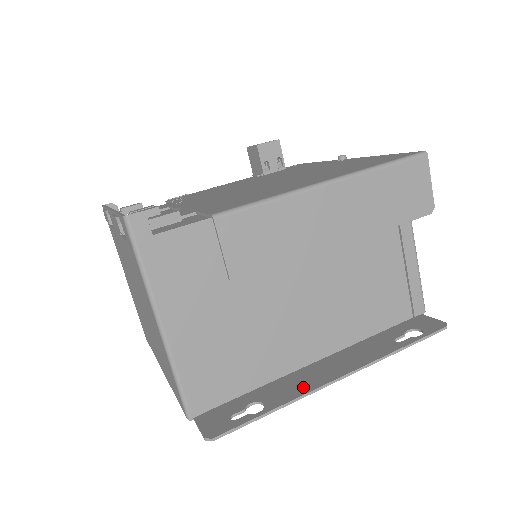
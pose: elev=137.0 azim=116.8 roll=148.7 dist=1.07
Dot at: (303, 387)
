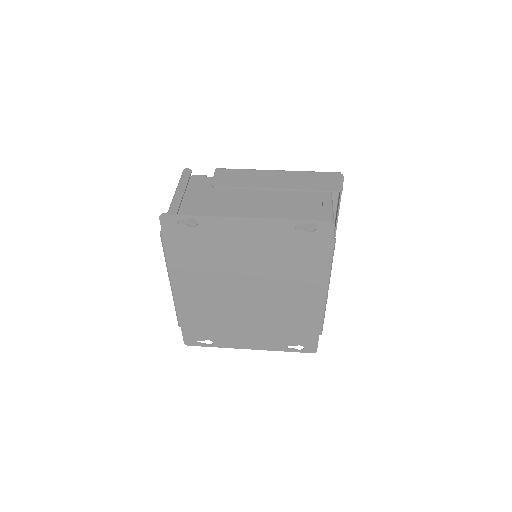
Dot at: (223, 221)
